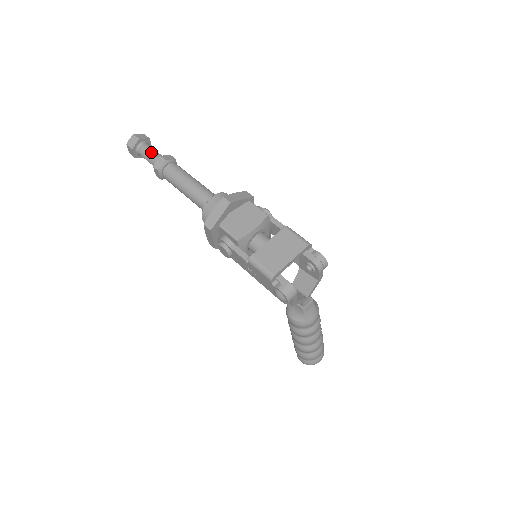
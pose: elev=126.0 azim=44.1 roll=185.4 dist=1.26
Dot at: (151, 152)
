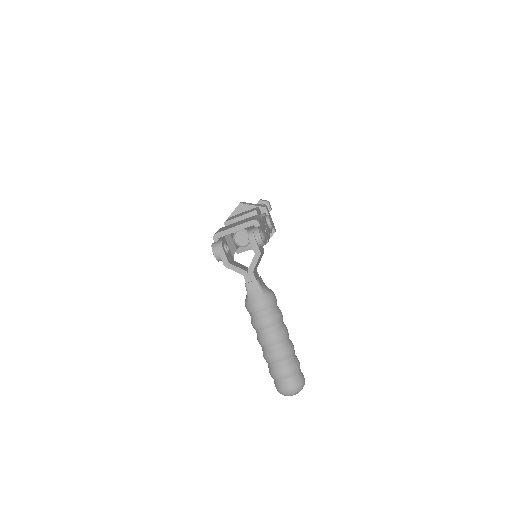
Dot at: occluded
